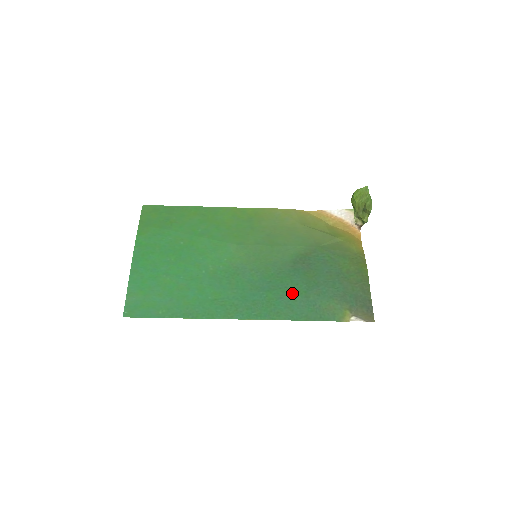
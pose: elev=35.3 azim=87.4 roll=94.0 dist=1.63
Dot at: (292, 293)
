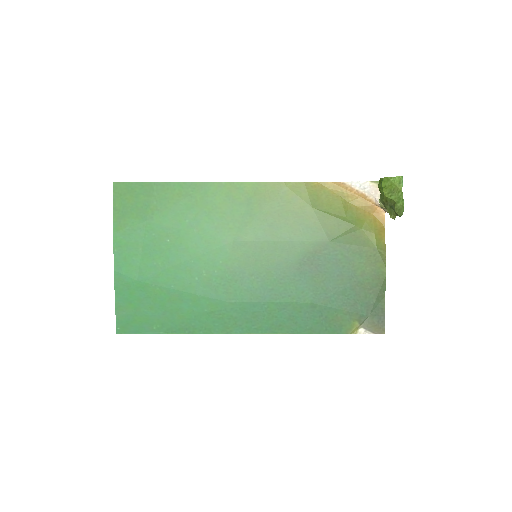
Dot at: (296, 303)
